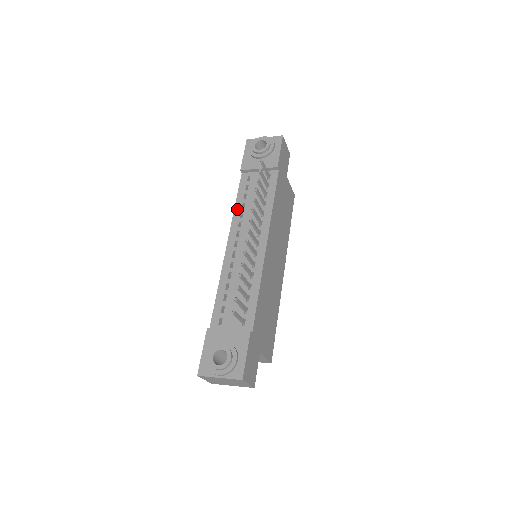
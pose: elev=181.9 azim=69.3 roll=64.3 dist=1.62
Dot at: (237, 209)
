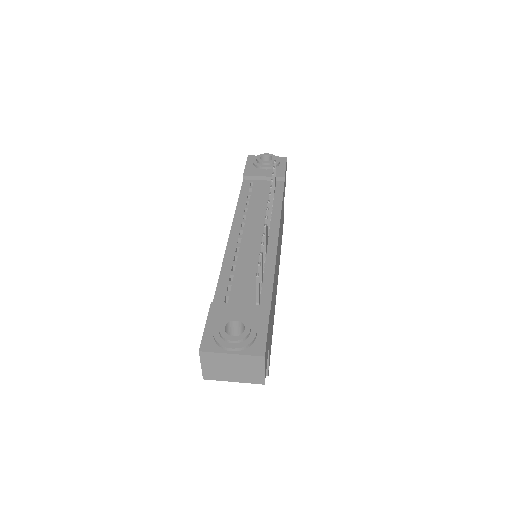
Dot at: (240, 205)
